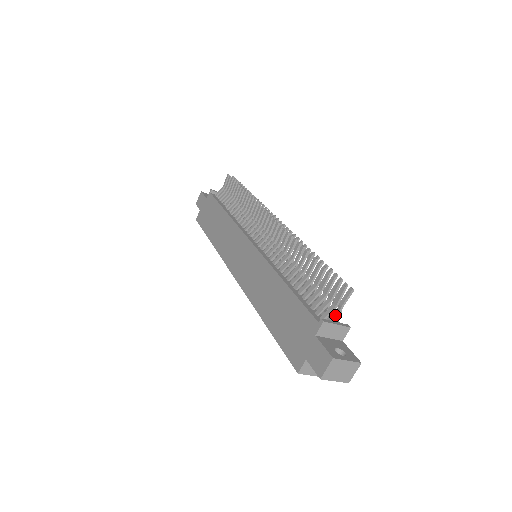
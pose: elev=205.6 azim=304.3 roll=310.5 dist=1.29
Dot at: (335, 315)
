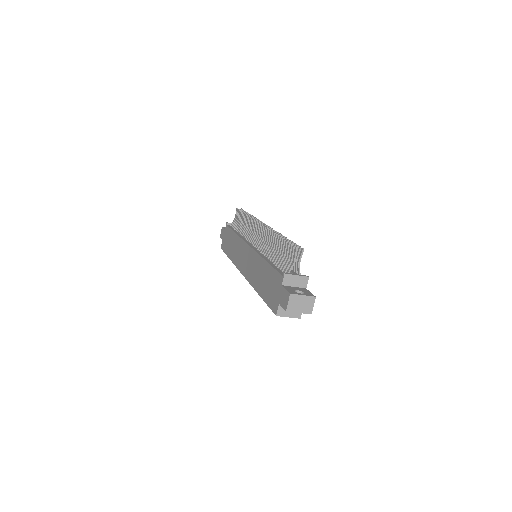
Dot at: (297, 271)
